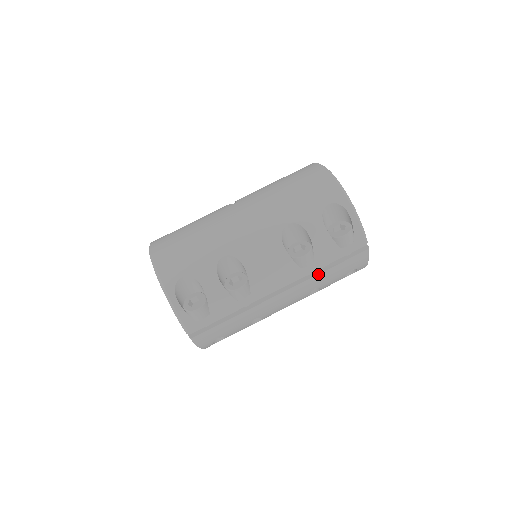
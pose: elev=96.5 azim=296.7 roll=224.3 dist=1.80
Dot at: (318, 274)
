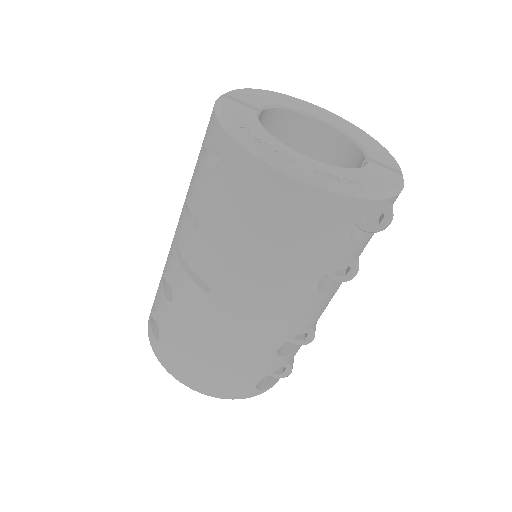
Dot at: occluded
